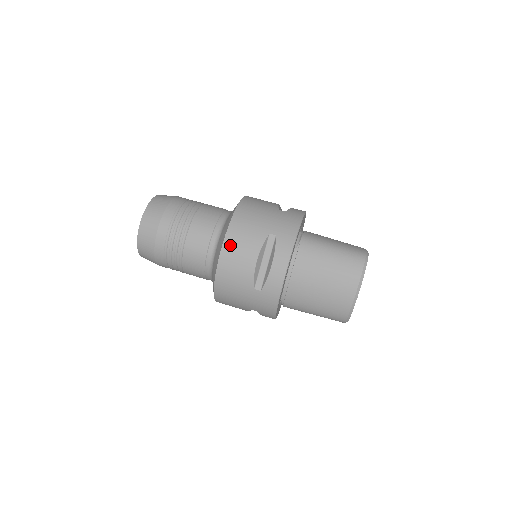
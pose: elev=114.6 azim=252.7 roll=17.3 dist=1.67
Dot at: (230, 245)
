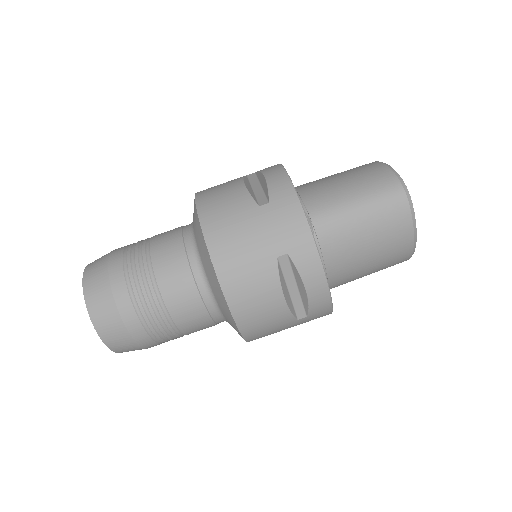
Dot at: (239, 304)
